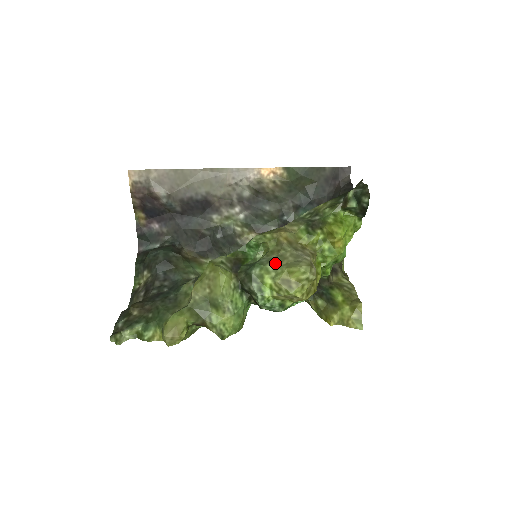
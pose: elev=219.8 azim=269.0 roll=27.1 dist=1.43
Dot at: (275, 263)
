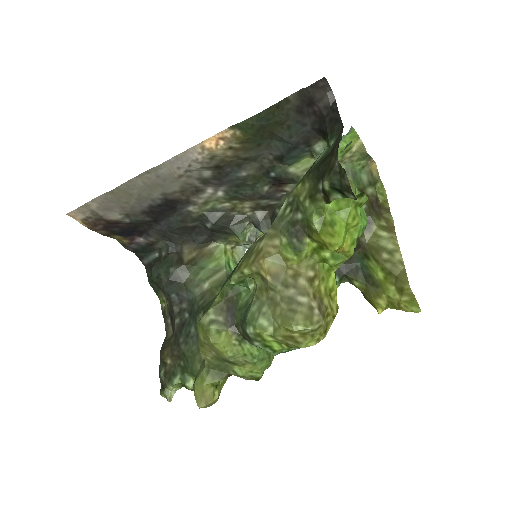
Dot at: (268, 312)
